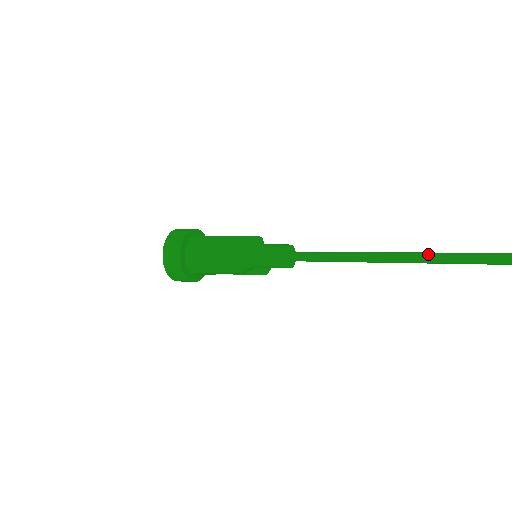
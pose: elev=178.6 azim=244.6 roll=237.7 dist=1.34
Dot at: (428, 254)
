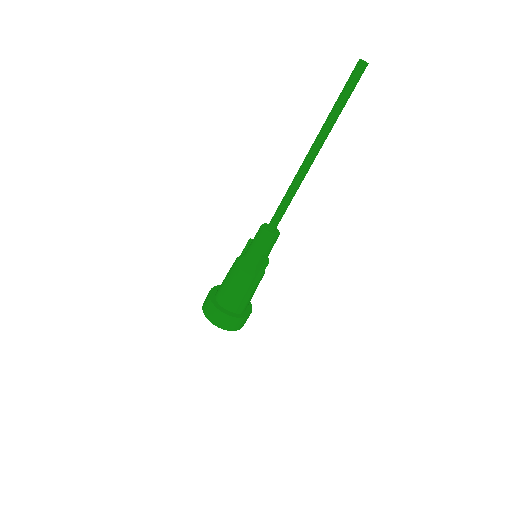
Dot at: (323, 126)
